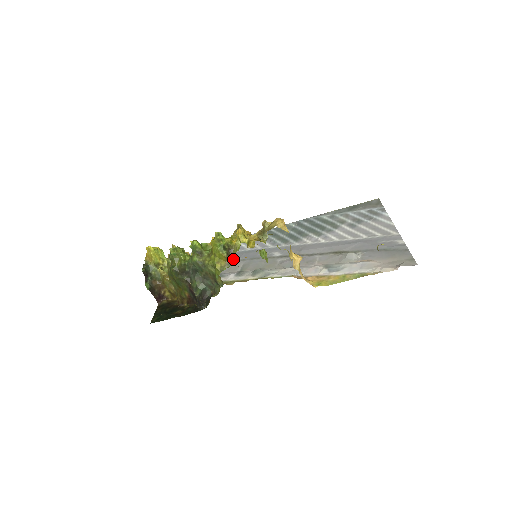
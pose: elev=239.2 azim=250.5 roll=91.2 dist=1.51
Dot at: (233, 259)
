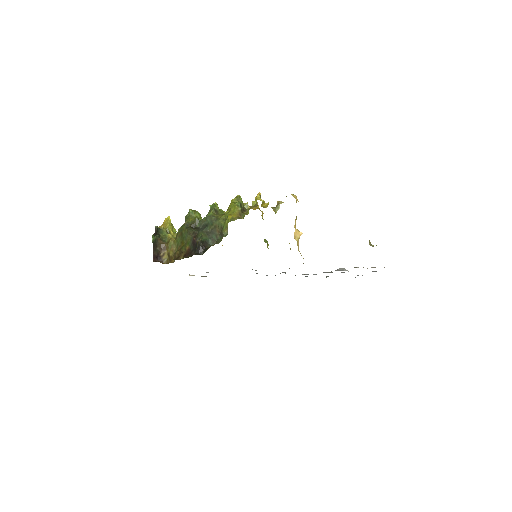
Dot at: (245, 214)
